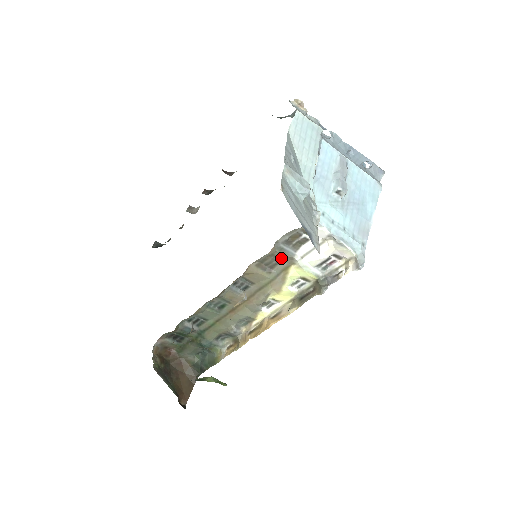
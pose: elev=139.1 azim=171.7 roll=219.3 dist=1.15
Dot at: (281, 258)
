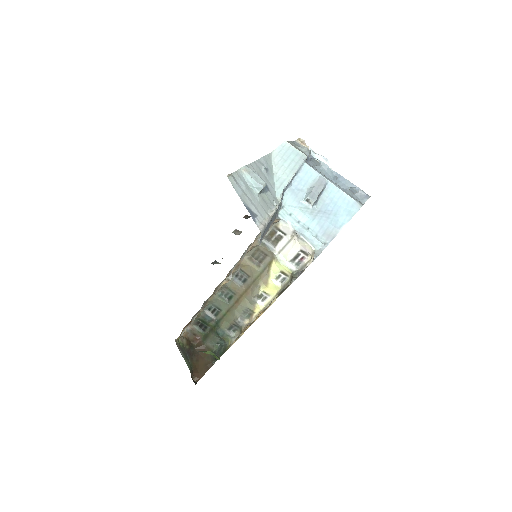
Dot at: (265, 253)
